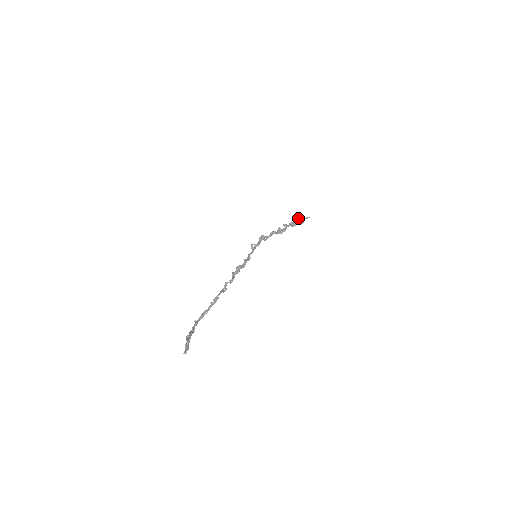
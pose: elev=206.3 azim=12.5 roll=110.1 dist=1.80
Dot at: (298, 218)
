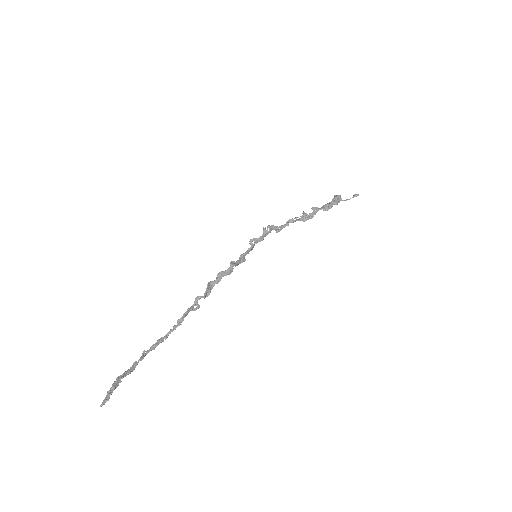
Dot at: (338, 197)
